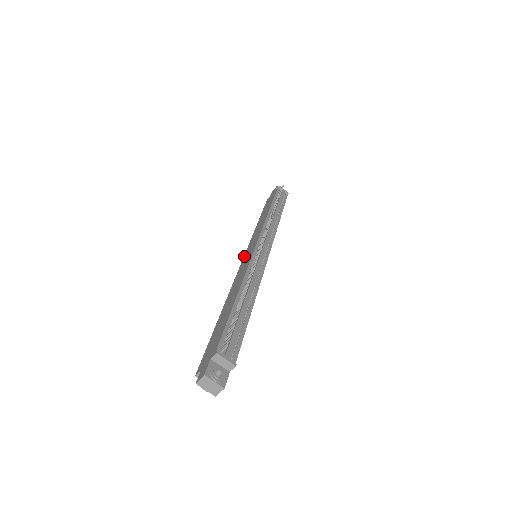
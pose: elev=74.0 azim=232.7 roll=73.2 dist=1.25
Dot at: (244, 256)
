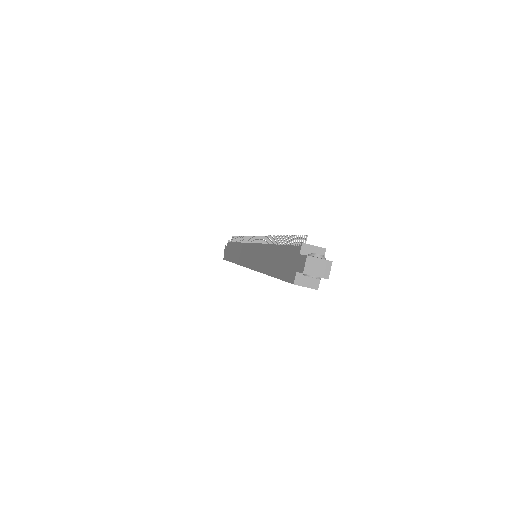
Dot at: (244, 265)
